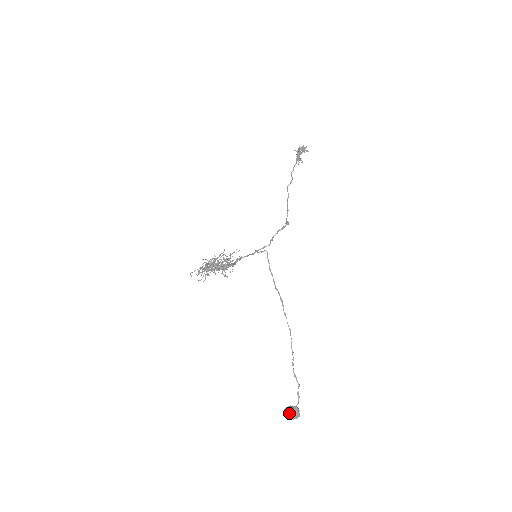
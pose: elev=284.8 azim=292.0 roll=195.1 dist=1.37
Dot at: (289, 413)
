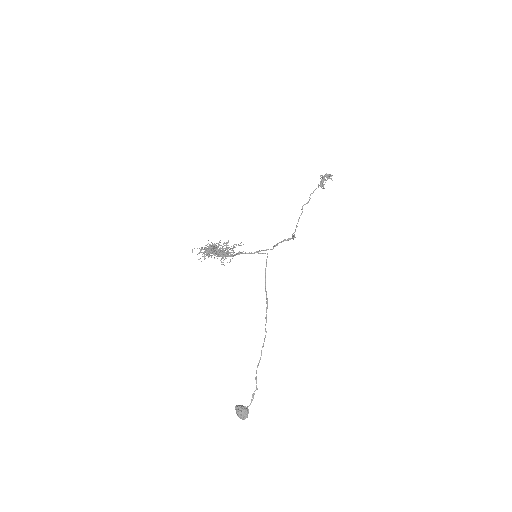
Dot at: (239, 411)
